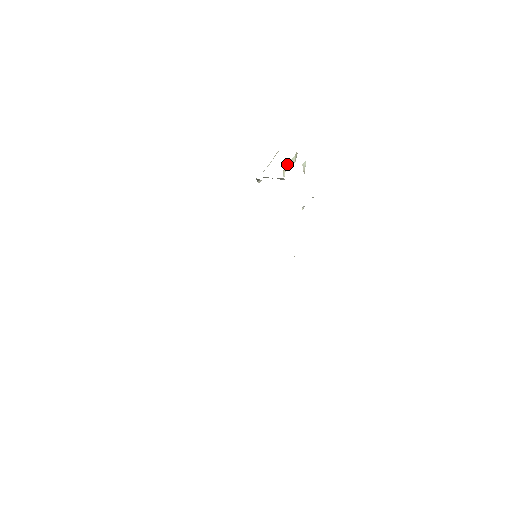
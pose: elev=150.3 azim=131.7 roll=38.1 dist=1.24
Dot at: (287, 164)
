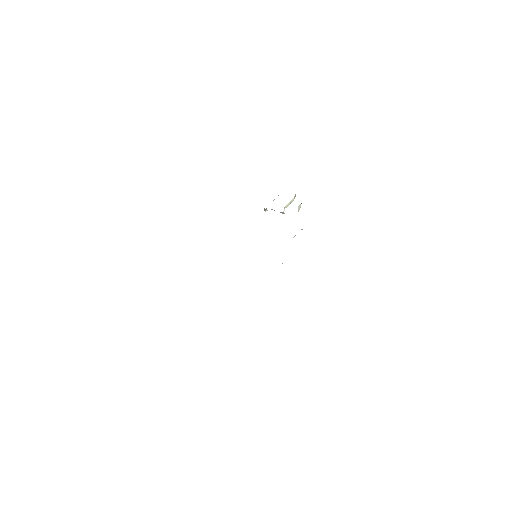
Dot at: occluded
